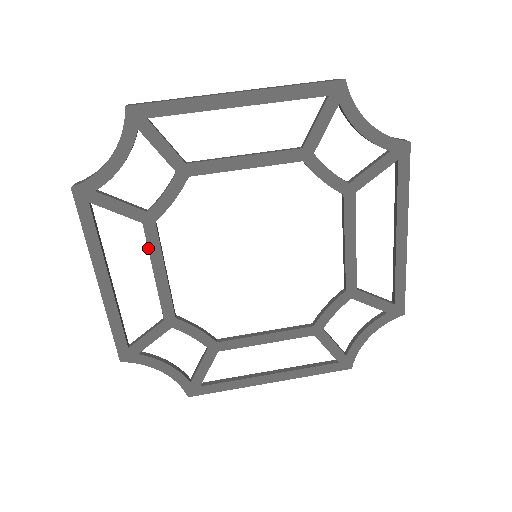
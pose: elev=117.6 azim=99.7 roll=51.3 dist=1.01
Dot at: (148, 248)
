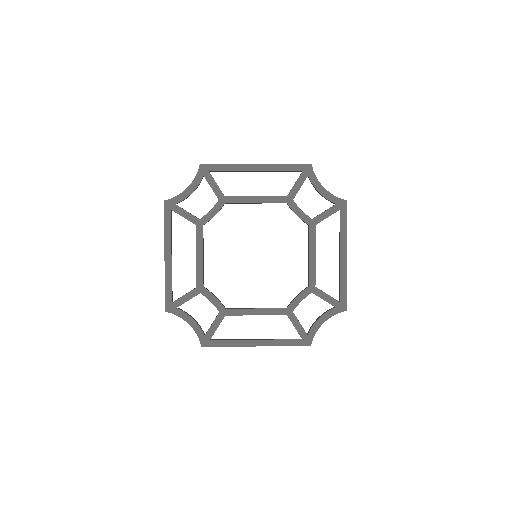
Dot at: (196, 240)
